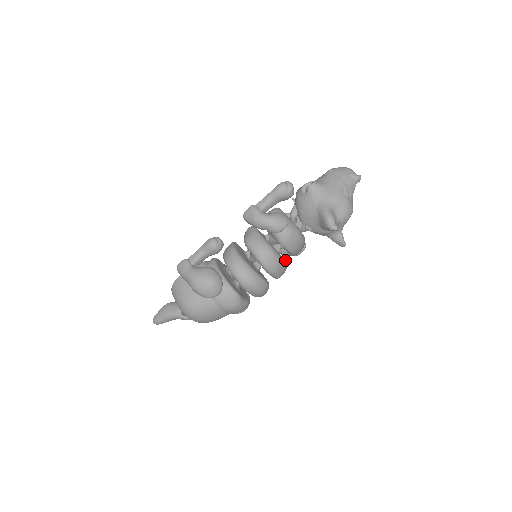
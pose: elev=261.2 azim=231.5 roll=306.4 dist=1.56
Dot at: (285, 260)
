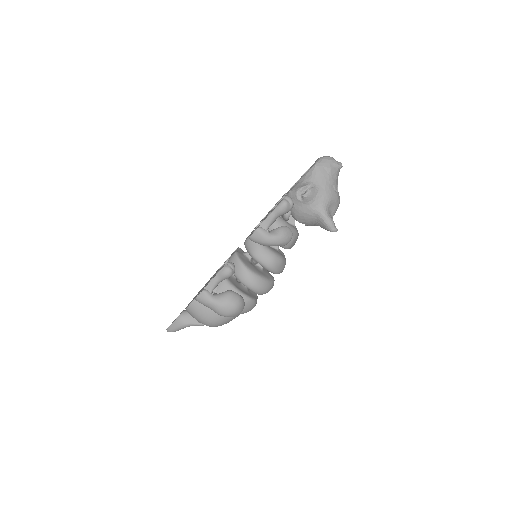
Dot at: occluded
